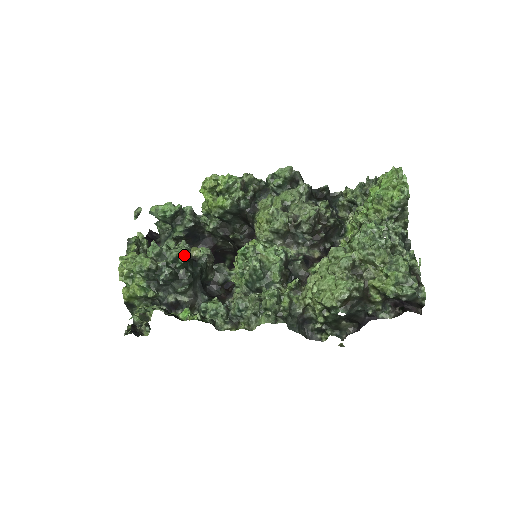
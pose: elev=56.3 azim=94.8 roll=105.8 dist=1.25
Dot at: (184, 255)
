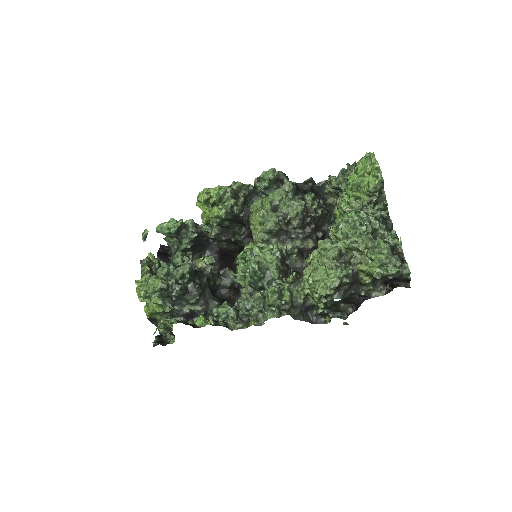
Dot at: (189, 271)
